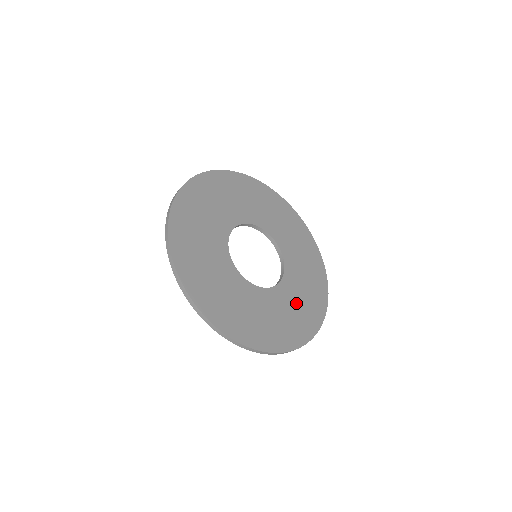
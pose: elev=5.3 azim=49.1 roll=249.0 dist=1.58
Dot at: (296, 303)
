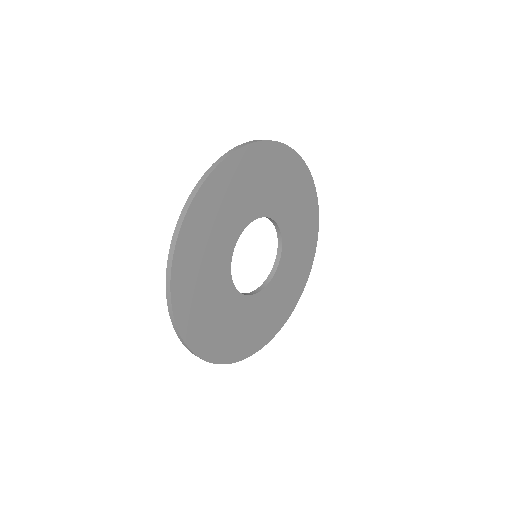
Dot at: (249, 322)
